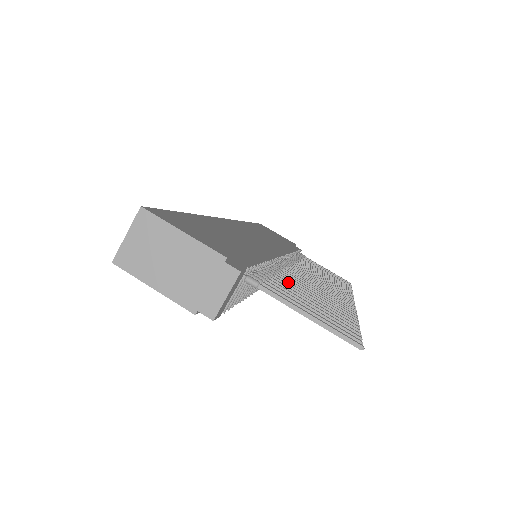
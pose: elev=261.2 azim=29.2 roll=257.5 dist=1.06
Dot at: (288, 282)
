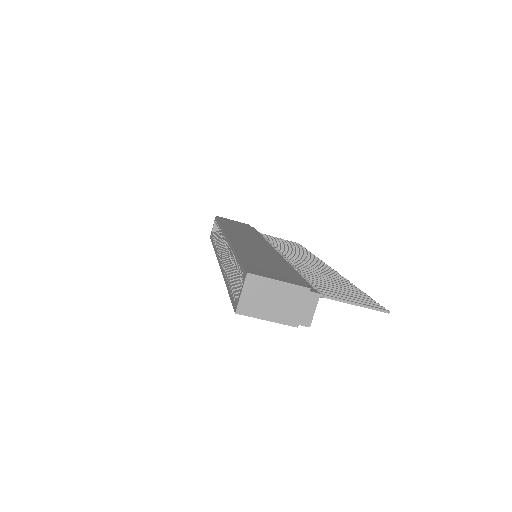
Dot at: (315, 279)
